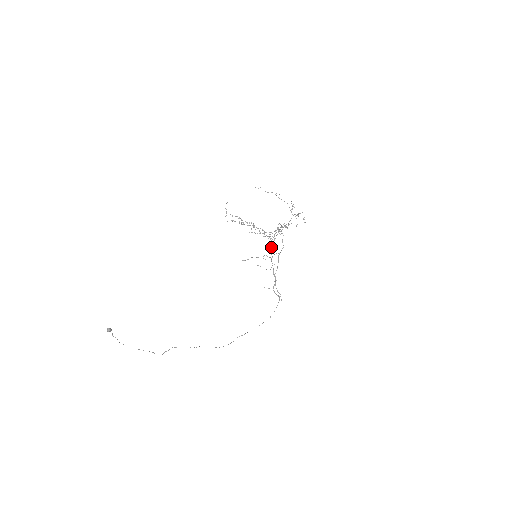
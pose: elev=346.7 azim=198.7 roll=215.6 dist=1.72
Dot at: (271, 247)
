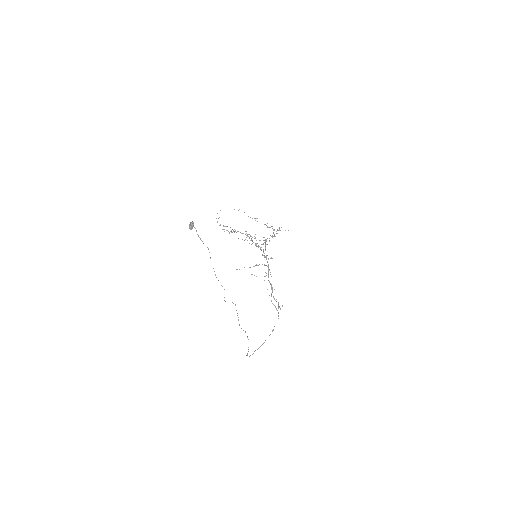
Dot at: (263, 255)
